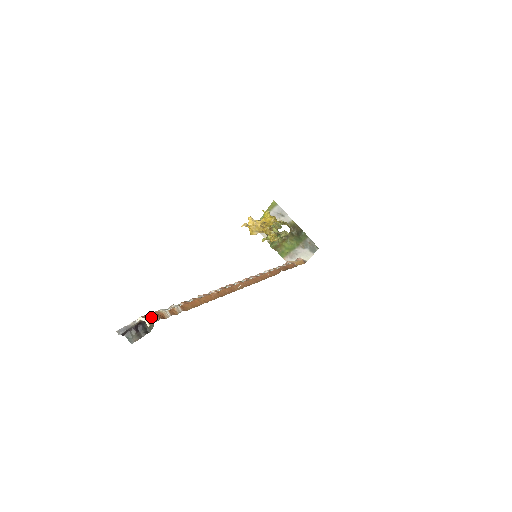
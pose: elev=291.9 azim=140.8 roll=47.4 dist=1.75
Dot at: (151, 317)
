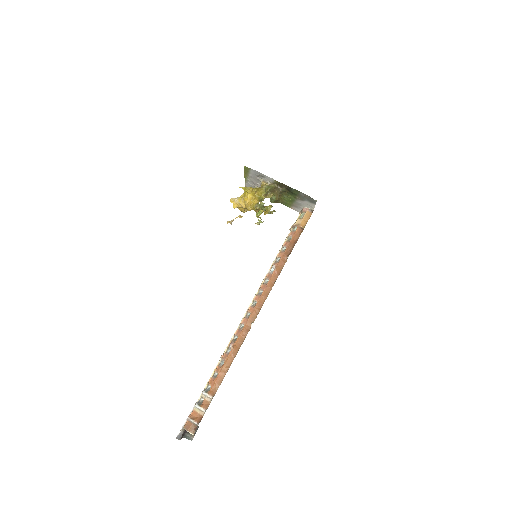
Dot at: (191, 425)
